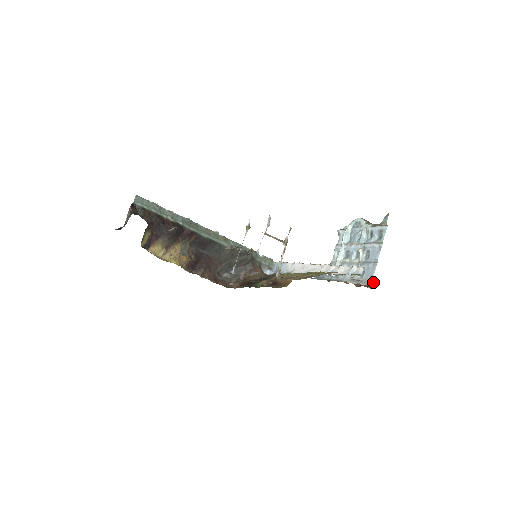
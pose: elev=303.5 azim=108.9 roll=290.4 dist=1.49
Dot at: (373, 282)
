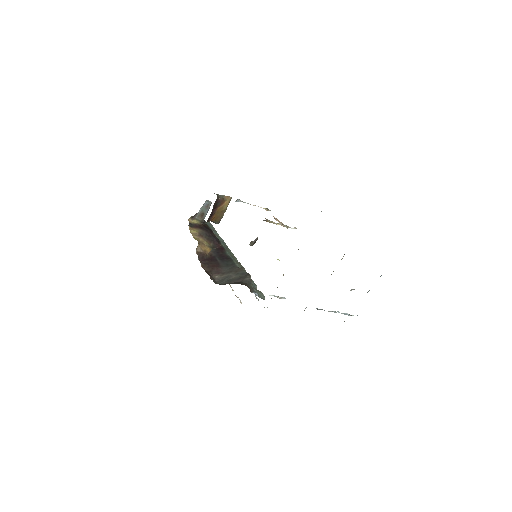
Dot at: occluded
